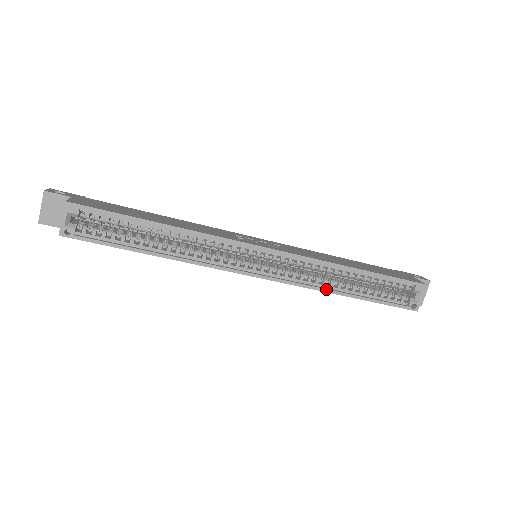
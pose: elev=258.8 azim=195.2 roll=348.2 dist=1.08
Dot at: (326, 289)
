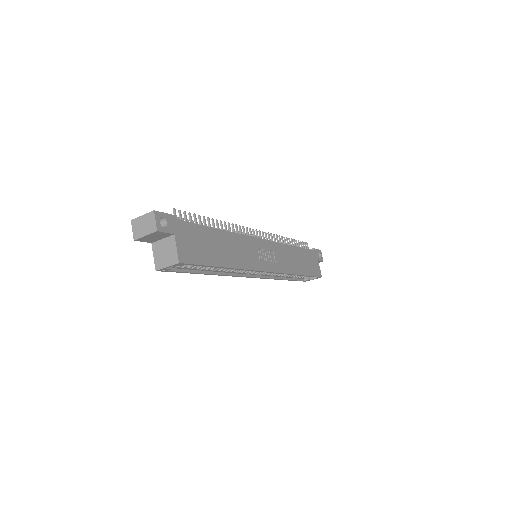
Dot at: (277, 279)
